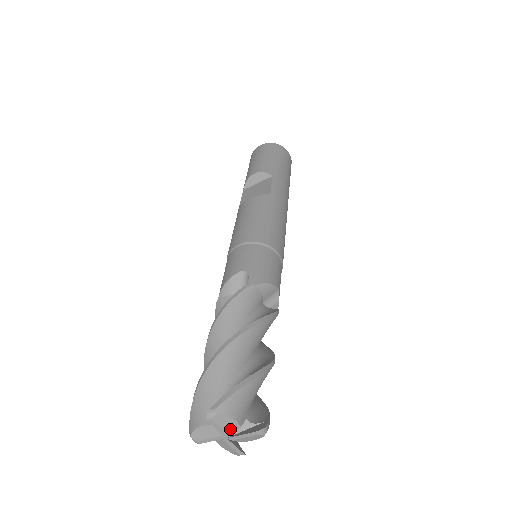
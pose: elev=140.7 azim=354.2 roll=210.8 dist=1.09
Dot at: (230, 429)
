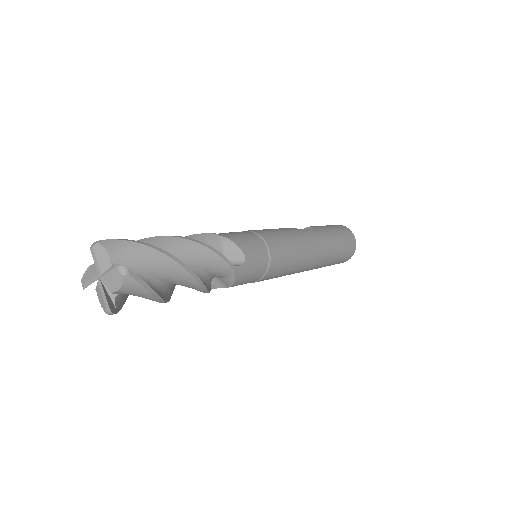
Dot at: (103, 265)
